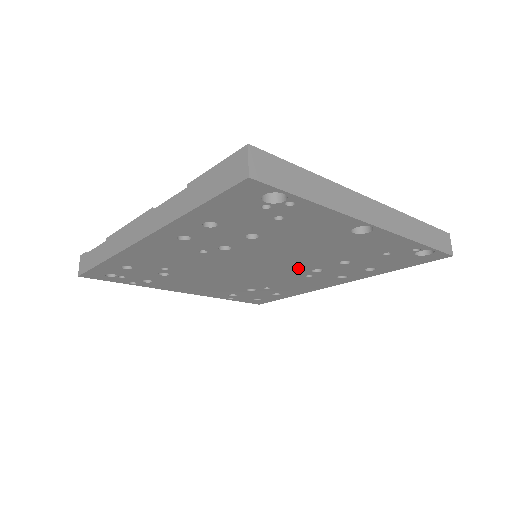
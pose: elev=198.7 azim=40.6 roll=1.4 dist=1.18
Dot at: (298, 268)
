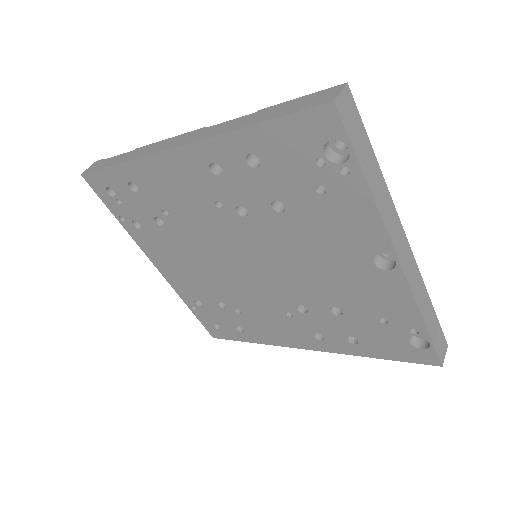
Dot at: (287, 293)
